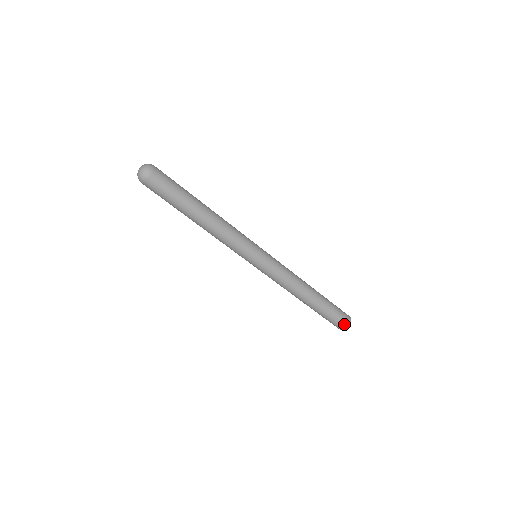
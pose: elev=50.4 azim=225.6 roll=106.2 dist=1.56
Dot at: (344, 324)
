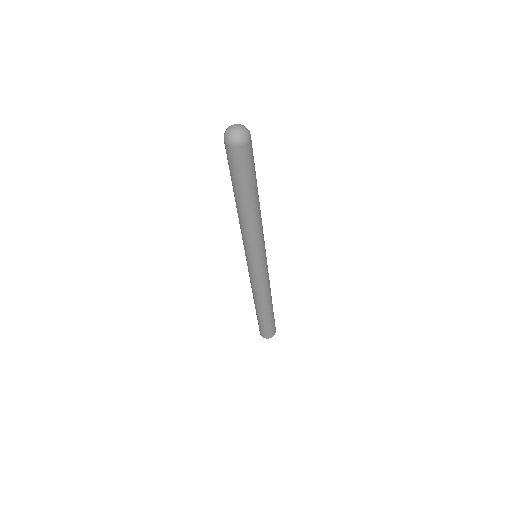
Dot at: (274, 332)
